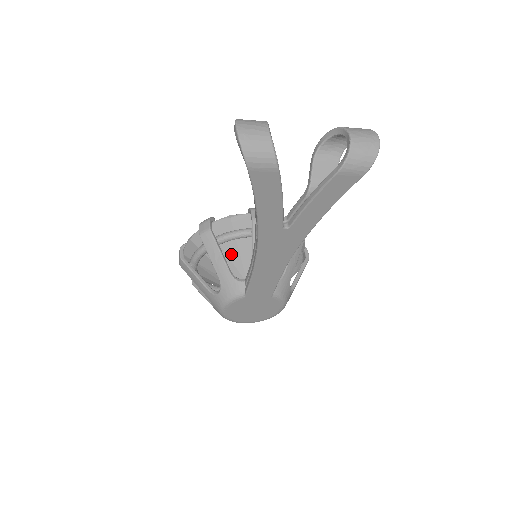
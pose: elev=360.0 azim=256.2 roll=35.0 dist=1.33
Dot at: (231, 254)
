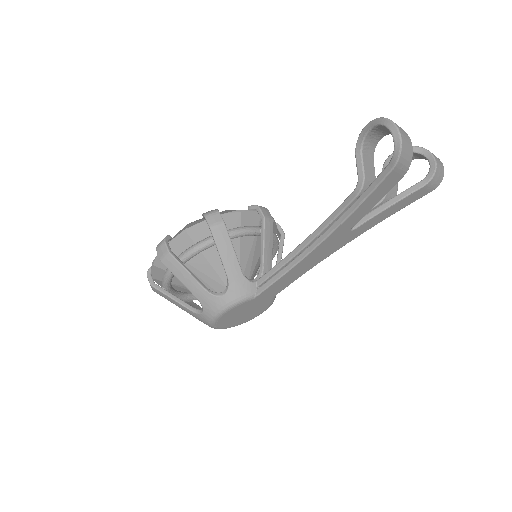
Dot at: occluded
